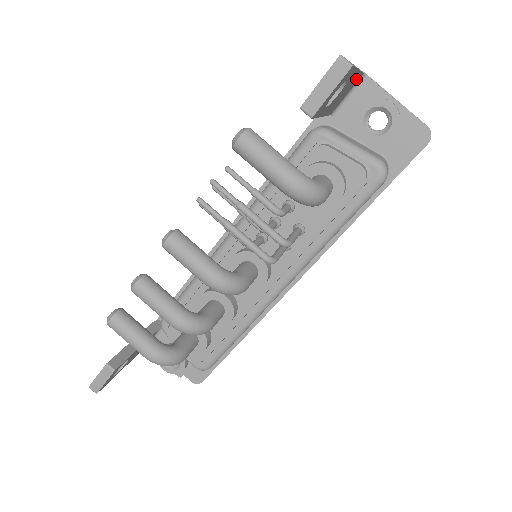
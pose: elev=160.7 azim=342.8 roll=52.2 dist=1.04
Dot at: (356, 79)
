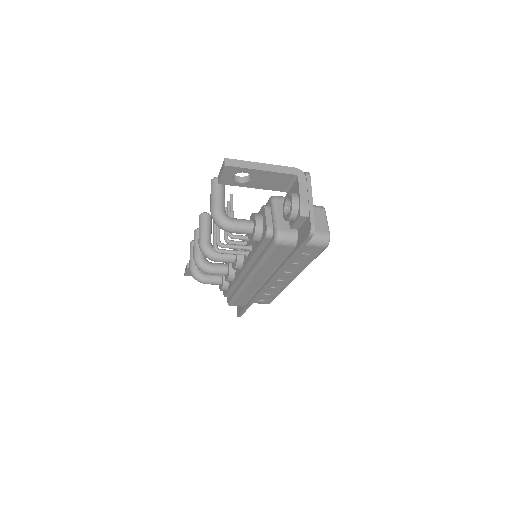
Dot at: (282, 176)
